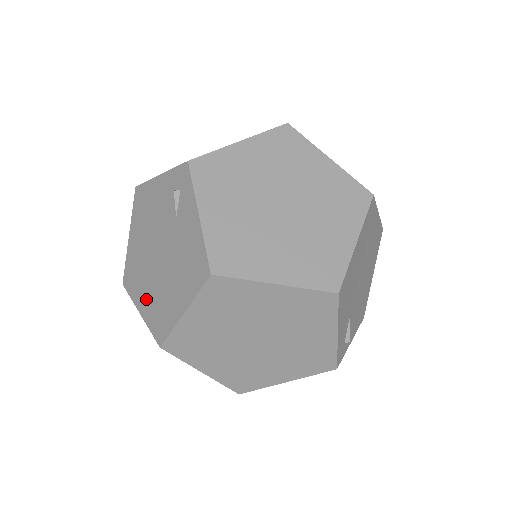
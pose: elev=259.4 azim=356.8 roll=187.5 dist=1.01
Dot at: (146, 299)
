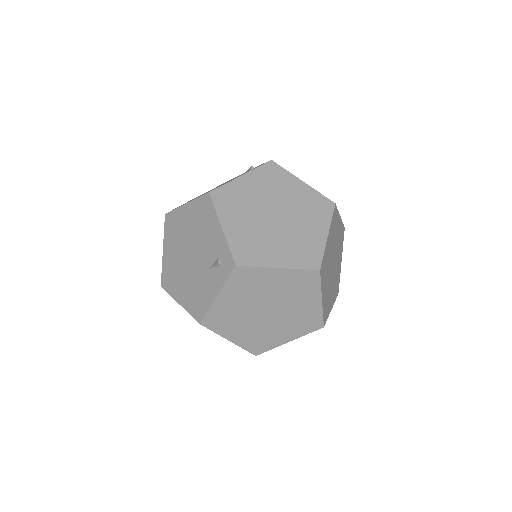
Dot at: (170, 255)
